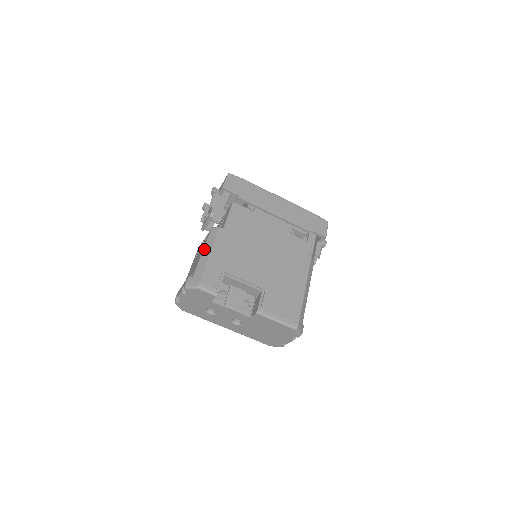
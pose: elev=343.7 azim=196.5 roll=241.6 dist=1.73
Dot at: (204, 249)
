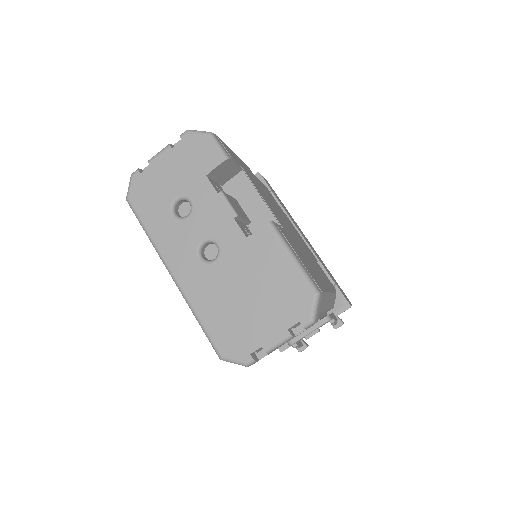
Dot at: occluded
